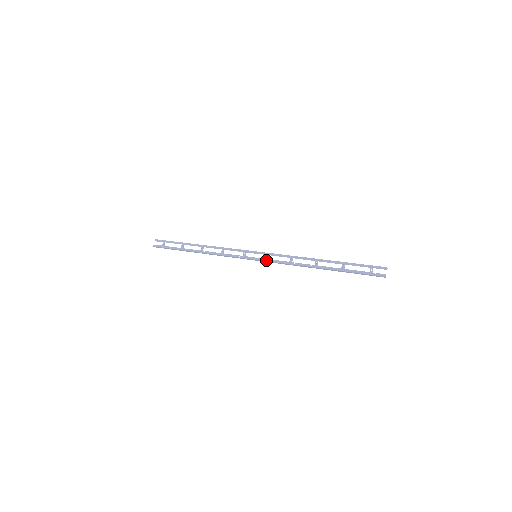
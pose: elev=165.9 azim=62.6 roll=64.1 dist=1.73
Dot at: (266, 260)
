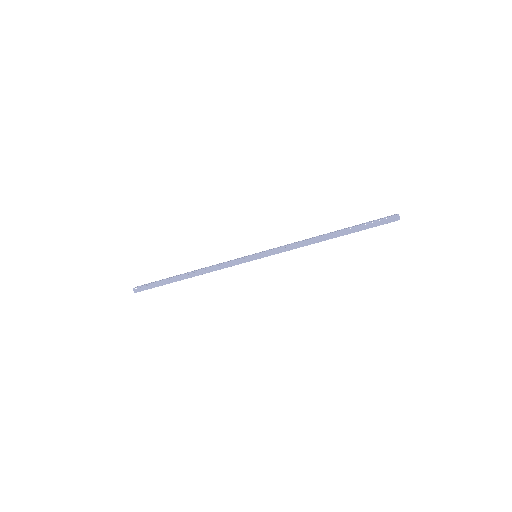
Dot at: (268, 250)
